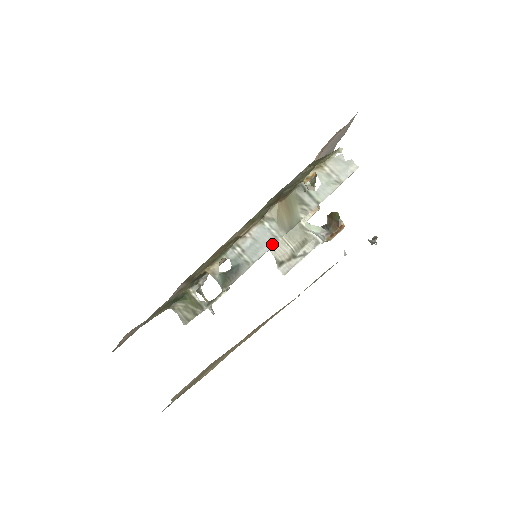
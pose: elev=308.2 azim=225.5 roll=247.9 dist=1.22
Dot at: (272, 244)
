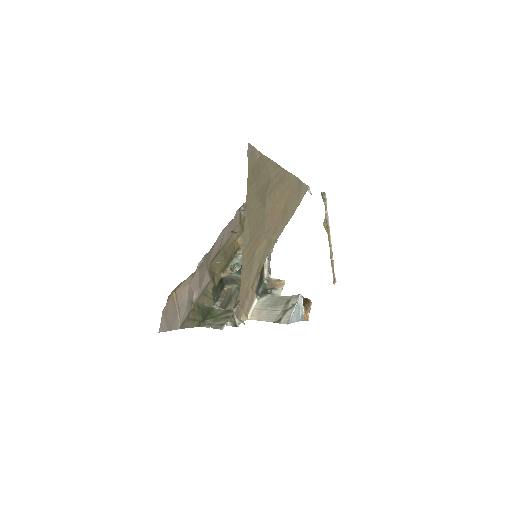
Dot at: occluded
